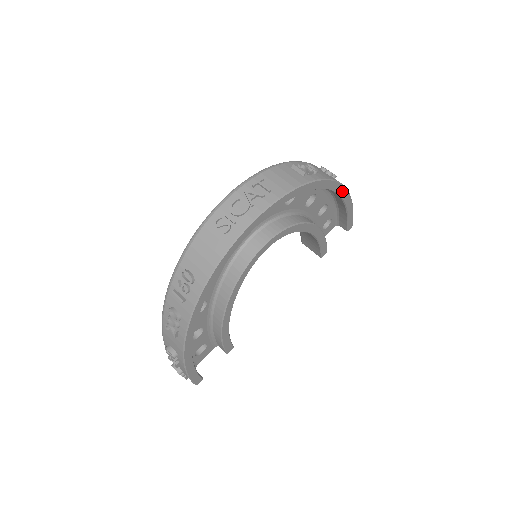
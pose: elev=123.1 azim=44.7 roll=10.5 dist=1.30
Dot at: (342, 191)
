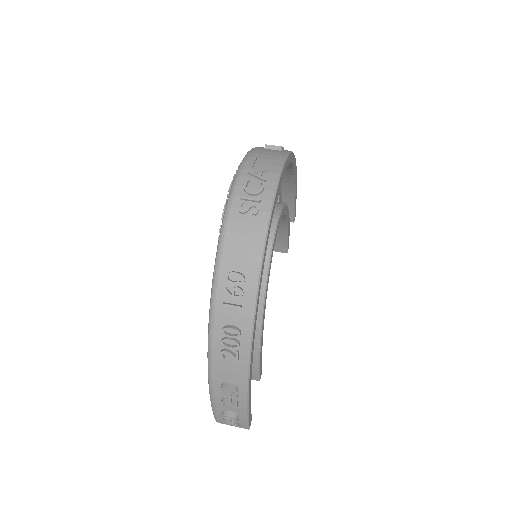
Dot at: (295, 170)
